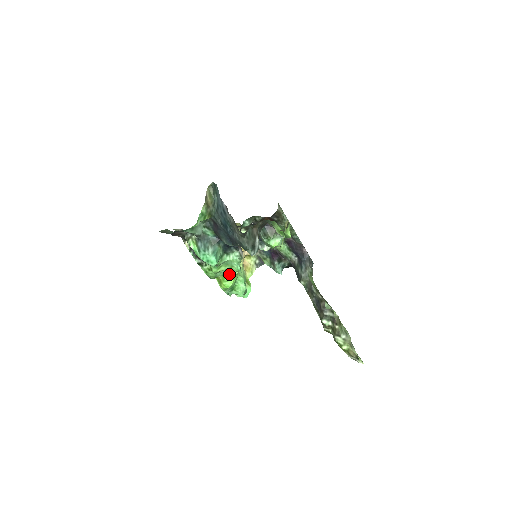
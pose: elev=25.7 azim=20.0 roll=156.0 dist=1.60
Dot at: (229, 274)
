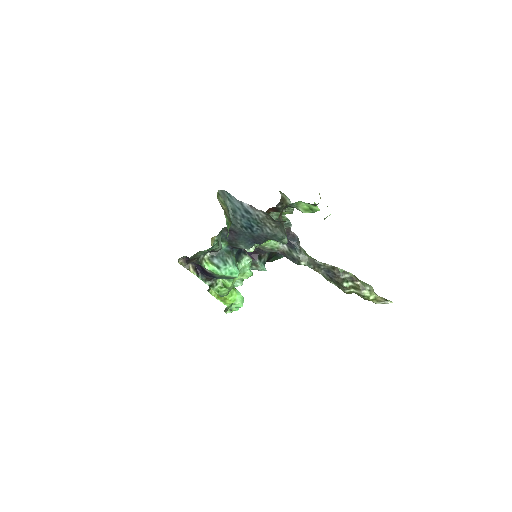
Dot at: (239, 284)
